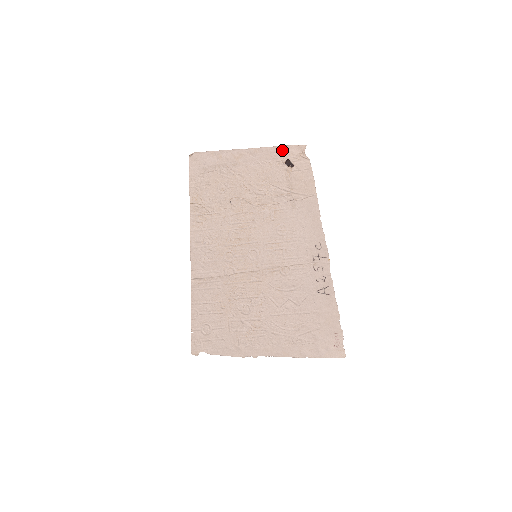
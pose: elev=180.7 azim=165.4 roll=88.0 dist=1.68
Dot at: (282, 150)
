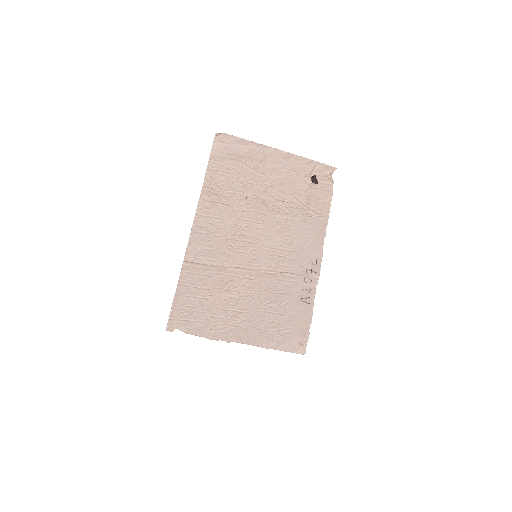
Dot at: (313, 164)
